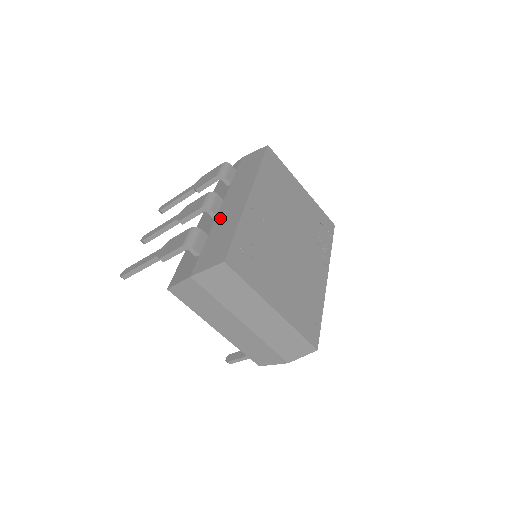
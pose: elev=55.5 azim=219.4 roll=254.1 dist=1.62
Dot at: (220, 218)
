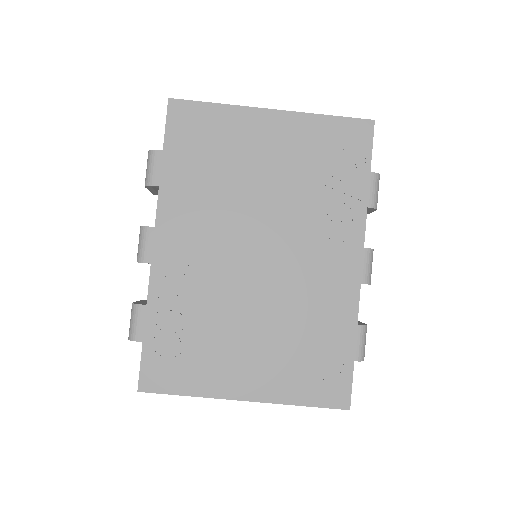
Dot at: occluded
